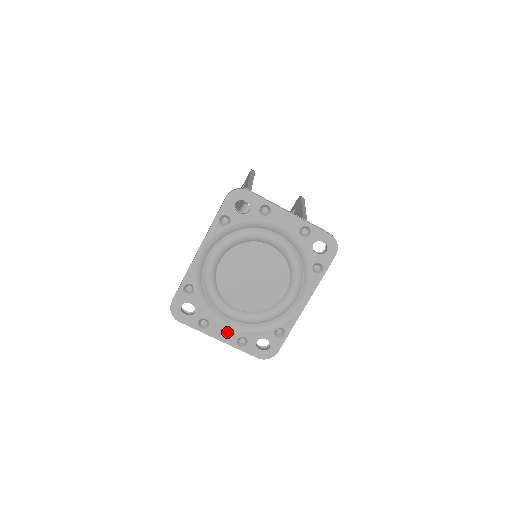
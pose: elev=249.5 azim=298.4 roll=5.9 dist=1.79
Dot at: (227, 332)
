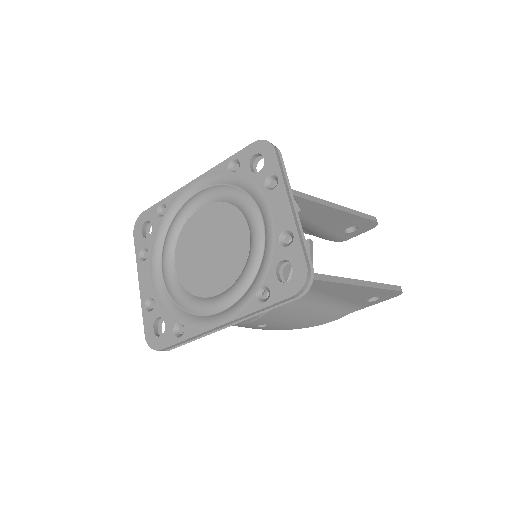
Dot at: (149, 281)
